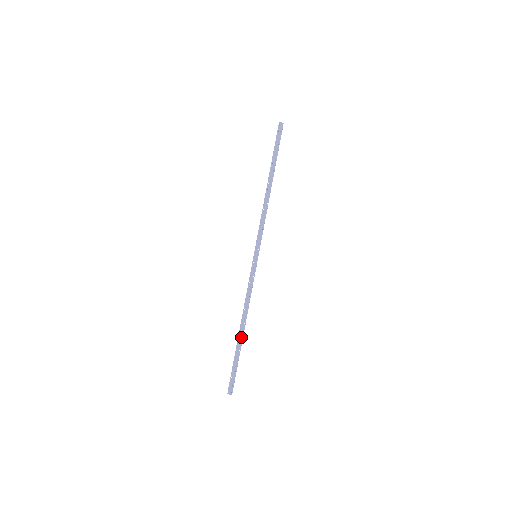
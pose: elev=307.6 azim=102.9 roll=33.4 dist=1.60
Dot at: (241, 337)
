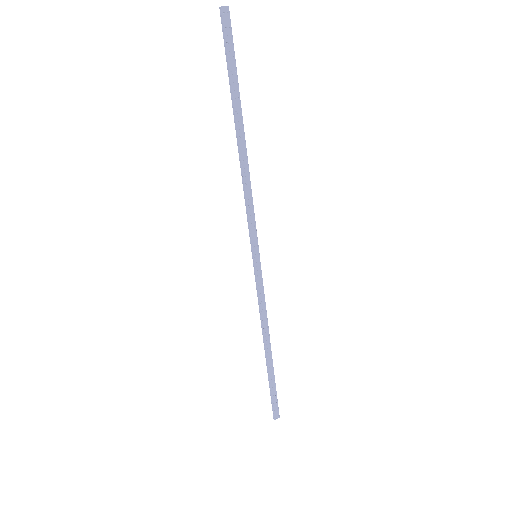
Dot at: (270, 359)
